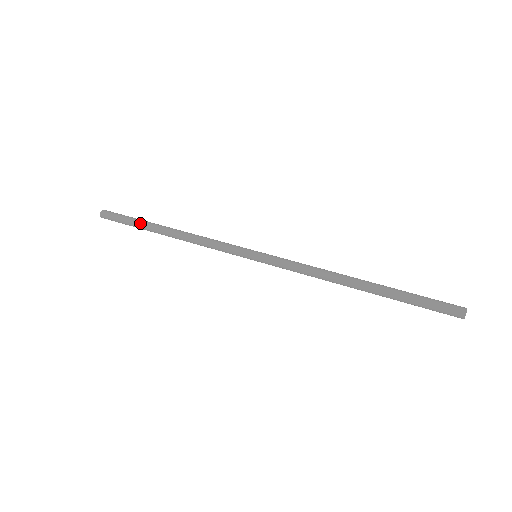
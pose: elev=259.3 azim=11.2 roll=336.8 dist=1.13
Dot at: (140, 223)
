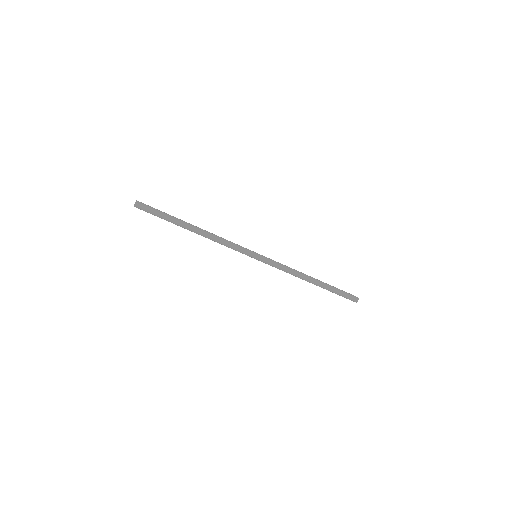
Dot at: (173, 217)
